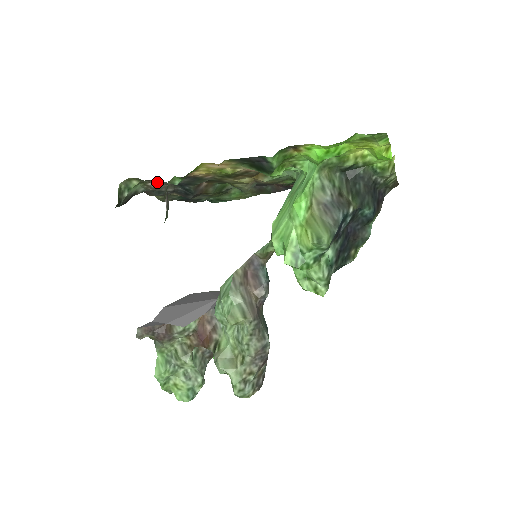
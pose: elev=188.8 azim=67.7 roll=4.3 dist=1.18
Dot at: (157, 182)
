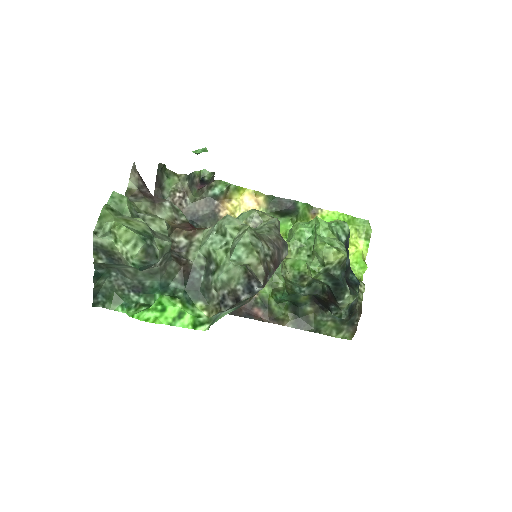
Dot at: (183, 199)
